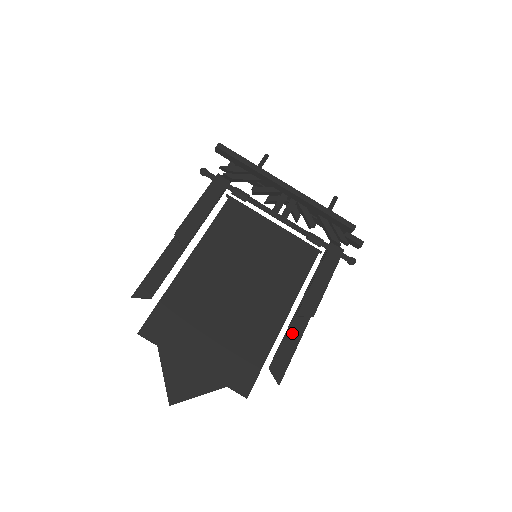
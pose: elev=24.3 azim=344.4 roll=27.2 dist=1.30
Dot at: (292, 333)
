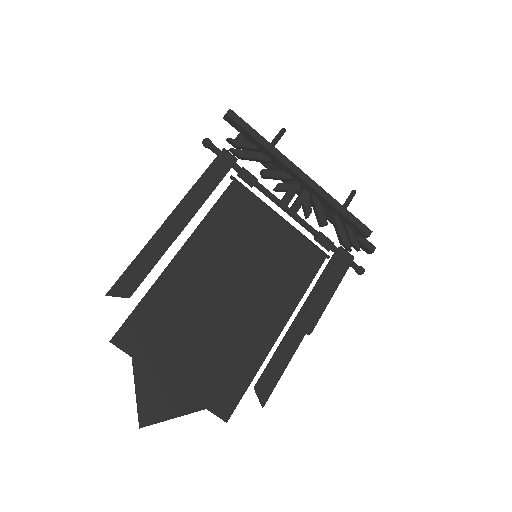
Dot at: (284, 349)
